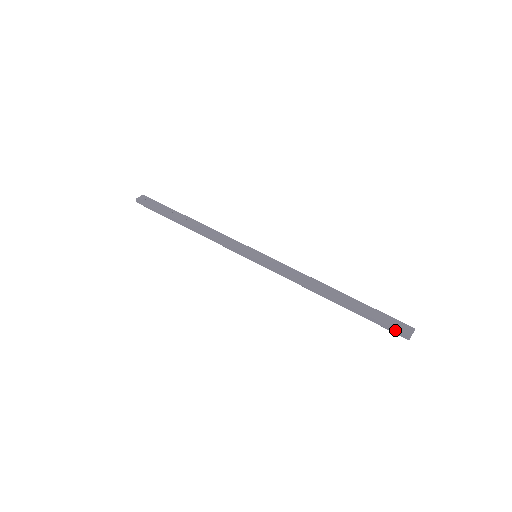
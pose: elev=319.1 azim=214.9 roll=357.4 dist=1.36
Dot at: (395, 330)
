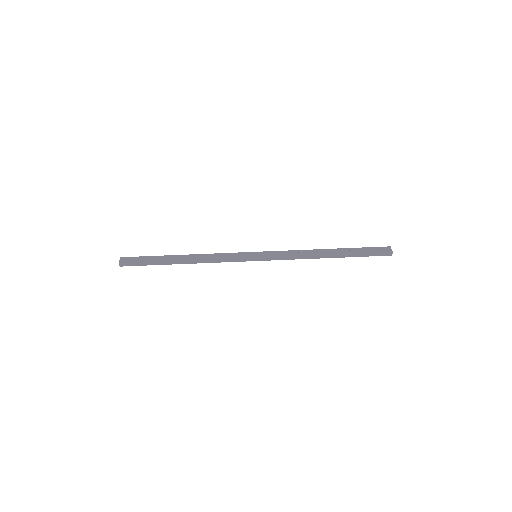
Dot at: (381, 254)
